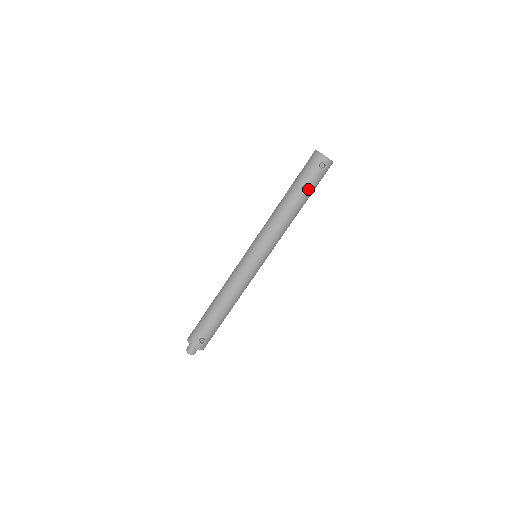
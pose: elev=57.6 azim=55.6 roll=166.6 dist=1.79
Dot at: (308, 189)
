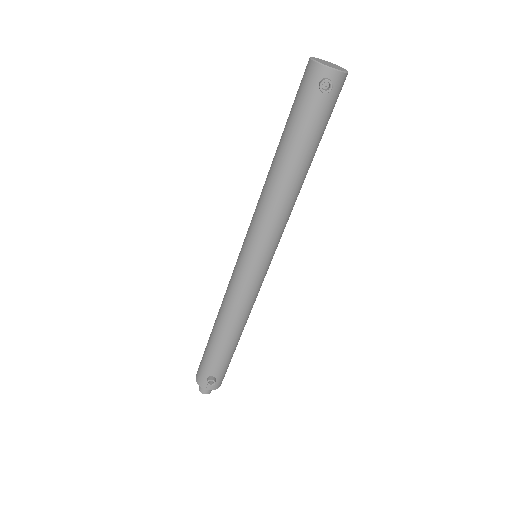
Dot at: (309, 135)
